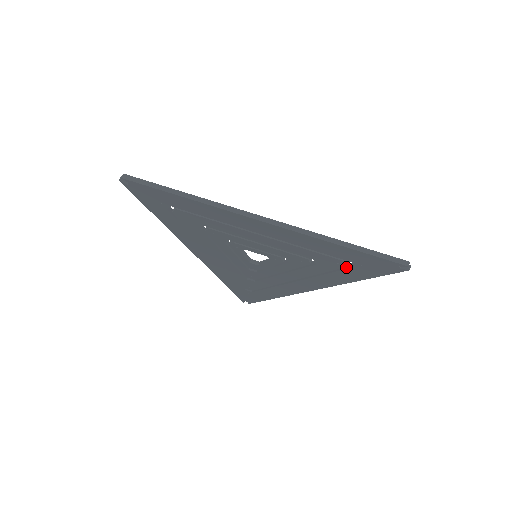
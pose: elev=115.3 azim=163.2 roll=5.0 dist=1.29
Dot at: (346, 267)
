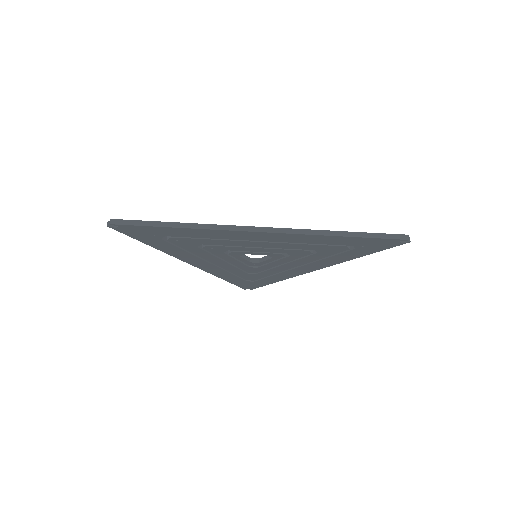
Dot at: (347, 249)
